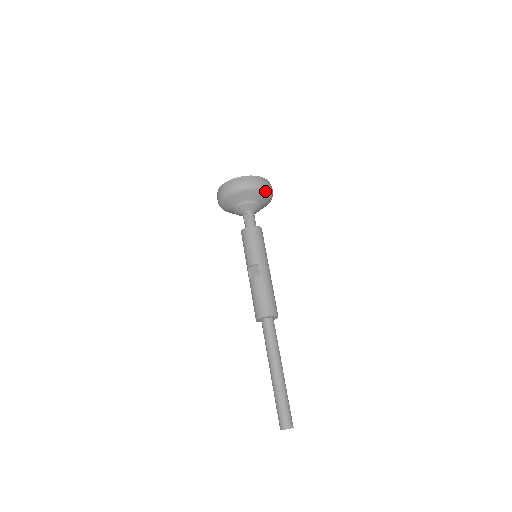
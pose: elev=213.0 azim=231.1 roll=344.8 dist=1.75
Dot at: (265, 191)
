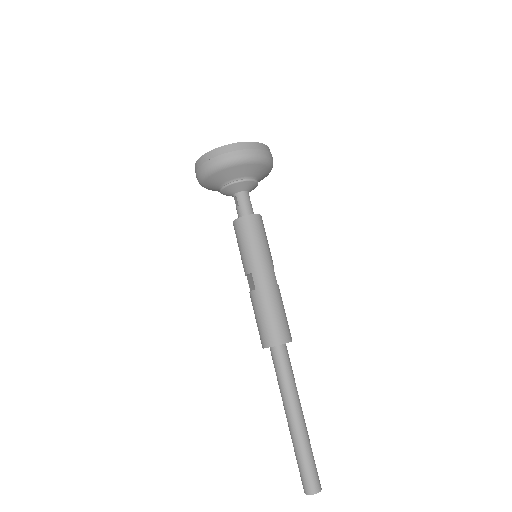
Dot at: (243, 162)
